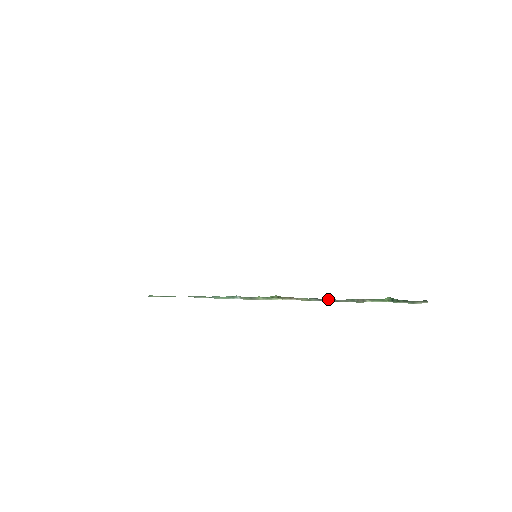
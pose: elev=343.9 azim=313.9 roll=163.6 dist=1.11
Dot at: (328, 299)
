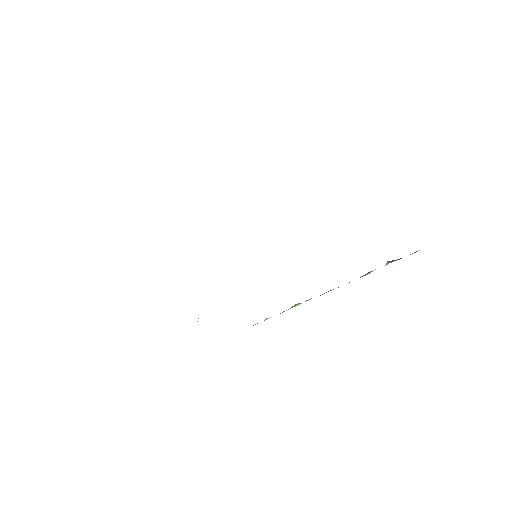
Dot at: (338, 287)
